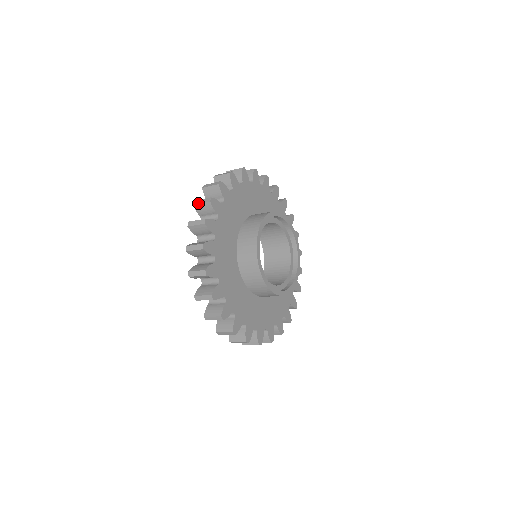
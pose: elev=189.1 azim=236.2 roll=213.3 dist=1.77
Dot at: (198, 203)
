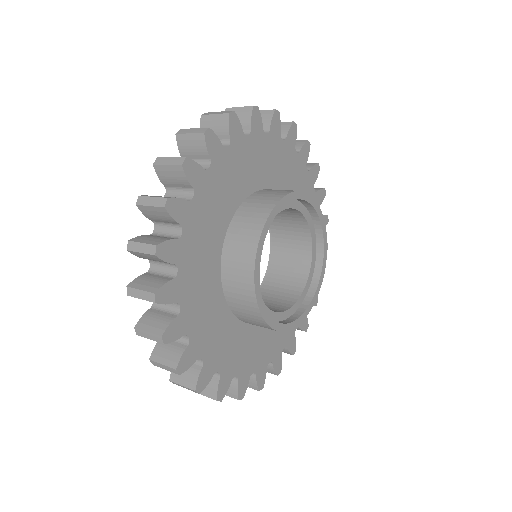
Dot at: (144, 204)
